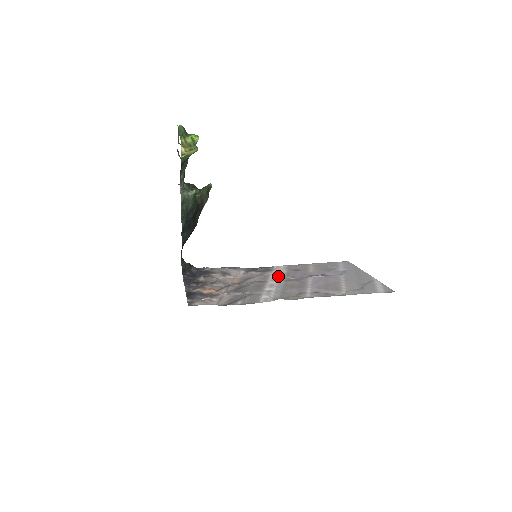
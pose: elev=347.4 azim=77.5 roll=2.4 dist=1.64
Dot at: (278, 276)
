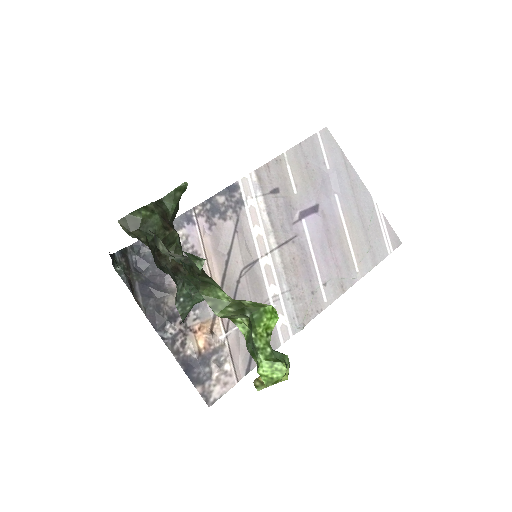
Dot at: (263, 231)
